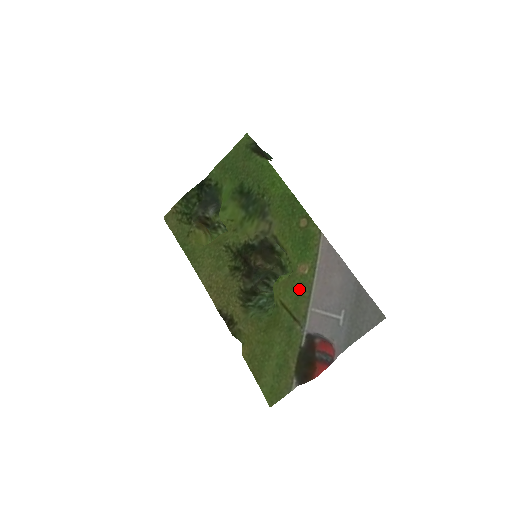
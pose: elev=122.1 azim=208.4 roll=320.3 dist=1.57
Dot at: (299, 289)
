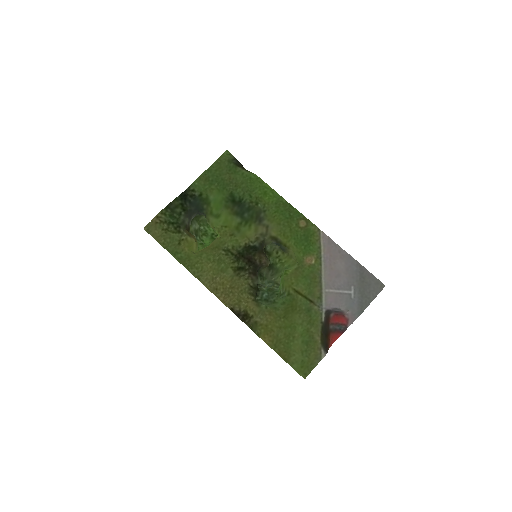
Dot at: (310, 277)
